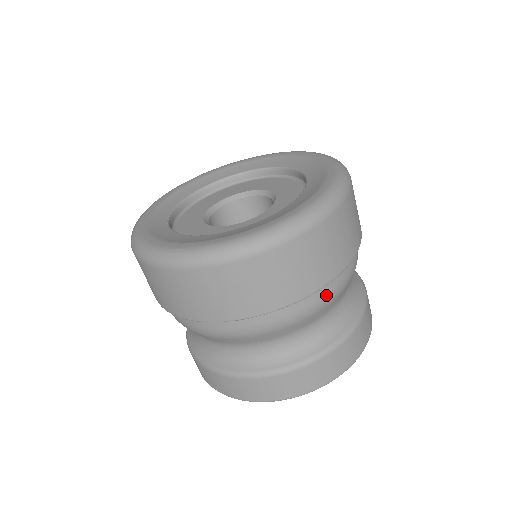
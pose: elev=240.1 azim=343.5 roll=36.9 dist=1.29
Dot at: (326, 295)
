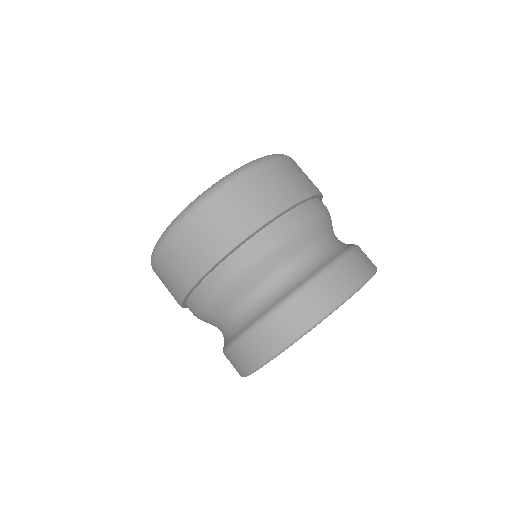
Dot at: occluded
